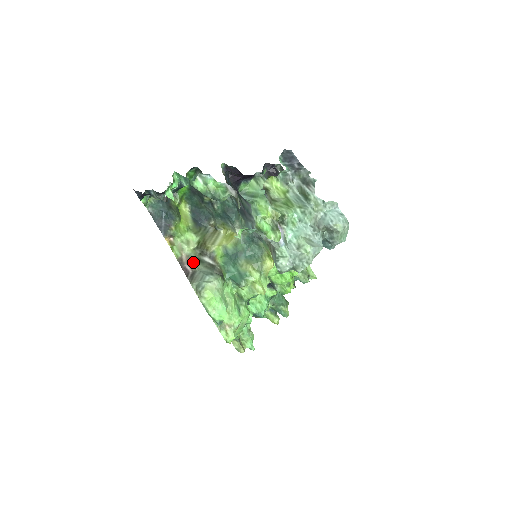
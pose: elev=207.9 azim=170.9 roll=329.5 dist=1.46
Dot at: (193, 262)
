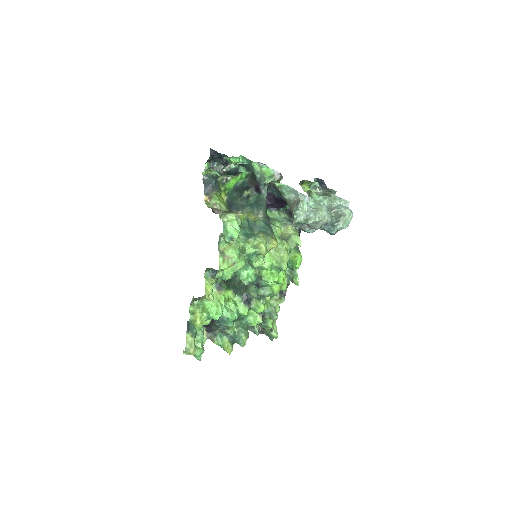
Dot at: occluded
